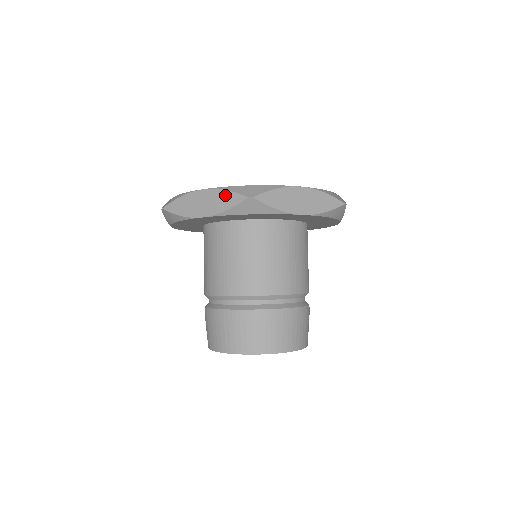
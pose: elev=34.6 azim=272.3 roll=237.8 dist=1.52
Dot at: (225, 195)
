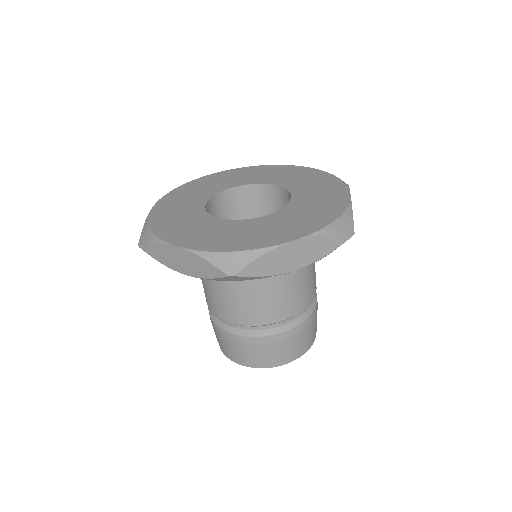
Dot at: (202, 263)
